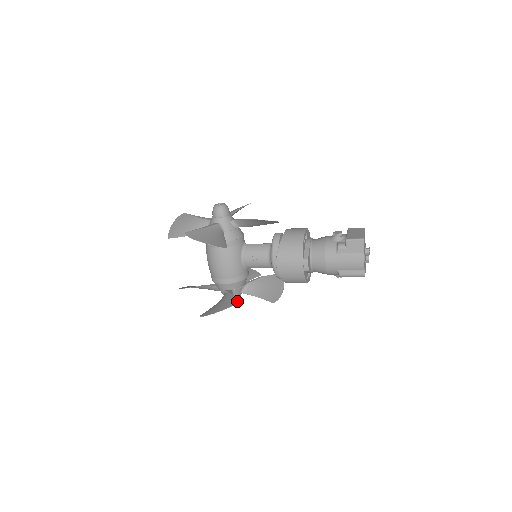
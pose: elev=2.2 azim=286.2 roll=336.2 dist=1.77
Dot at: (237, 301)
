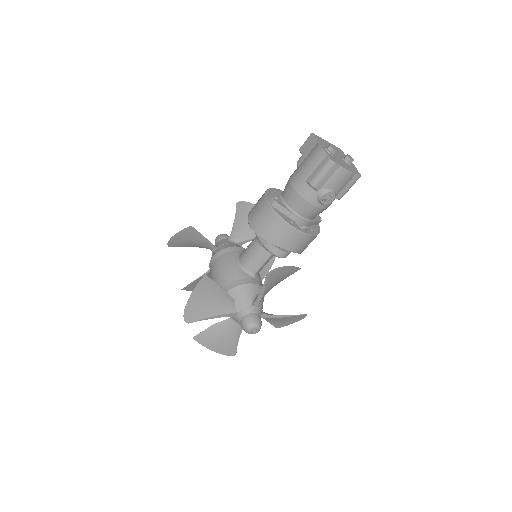
Dot at: (250, 319)
